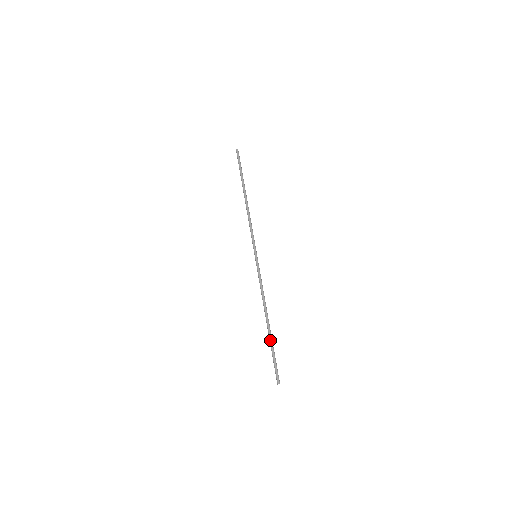
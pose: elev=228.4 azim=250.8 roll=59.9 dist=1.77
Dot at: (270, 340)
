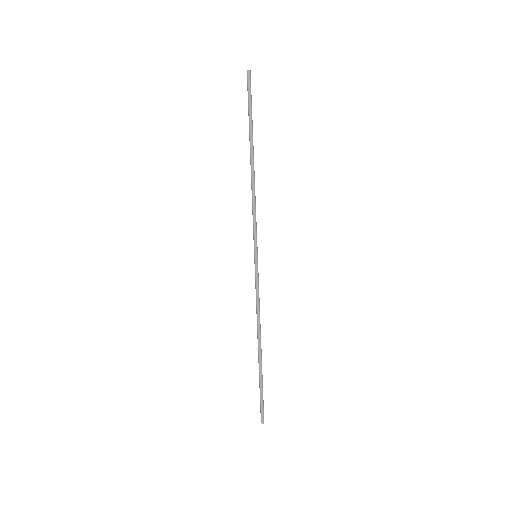
Dot at: (259, 372)
